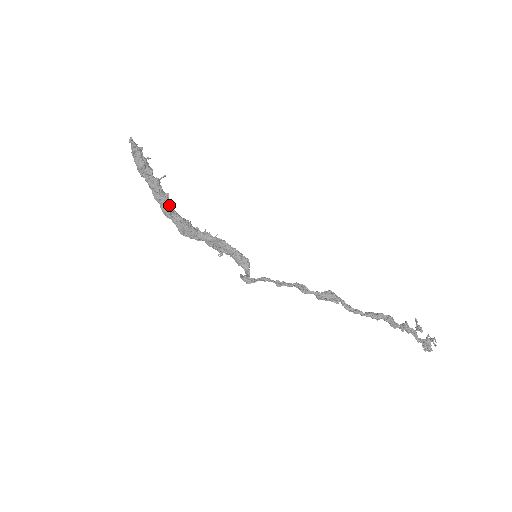
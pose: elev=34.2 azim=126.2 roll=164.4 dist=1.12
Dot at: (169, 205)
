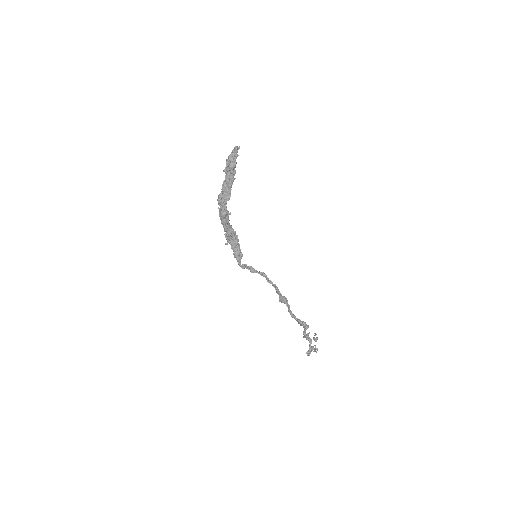
Dot at: (229, 198)
